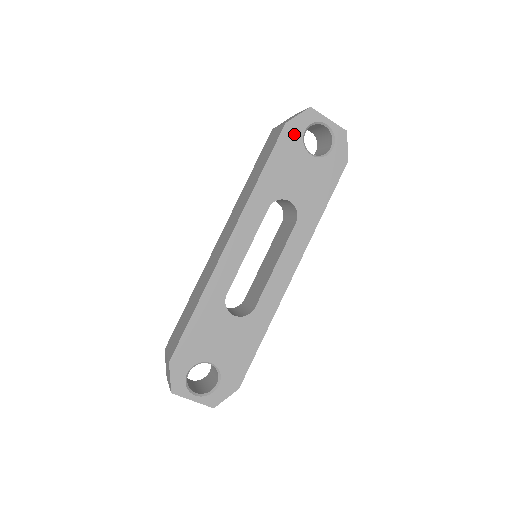
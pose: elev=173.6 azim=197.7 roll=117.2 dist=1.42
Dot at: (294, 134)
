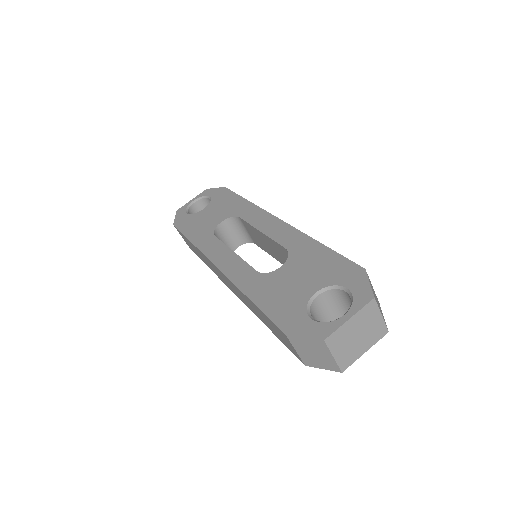
Dot at: (183, 220)
